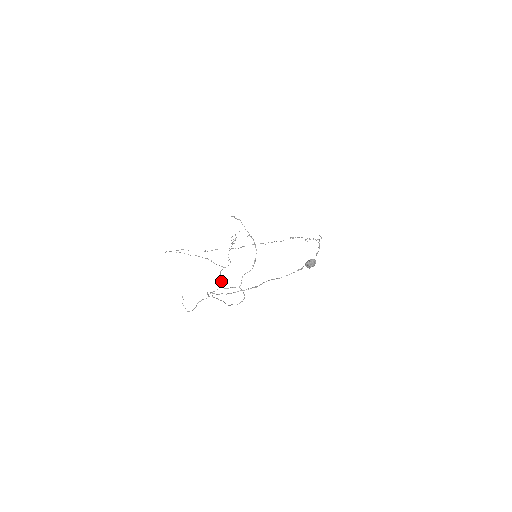
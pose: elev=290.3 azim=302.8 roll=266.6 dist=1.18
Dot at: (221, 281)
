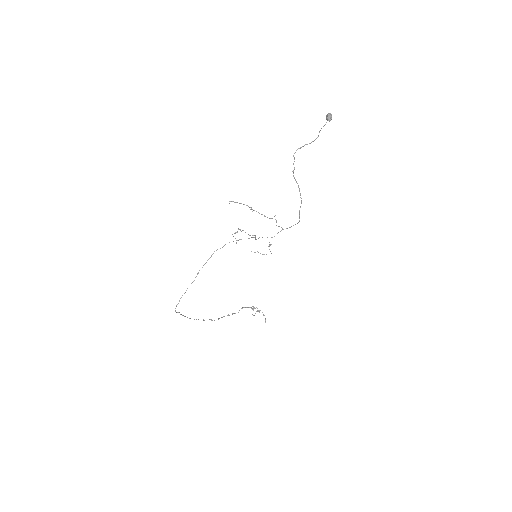
Dot at: occluded
